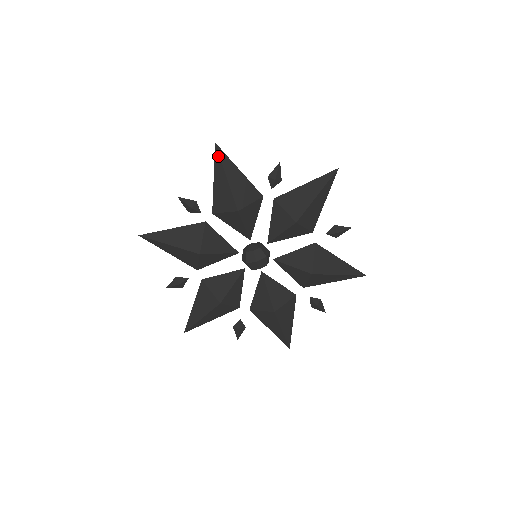
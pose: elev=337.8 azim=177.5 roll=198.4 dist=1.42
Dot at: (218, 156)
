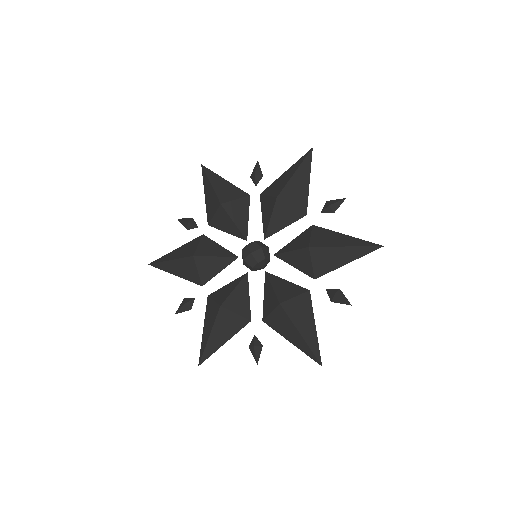
Dot at: (204, 172)
